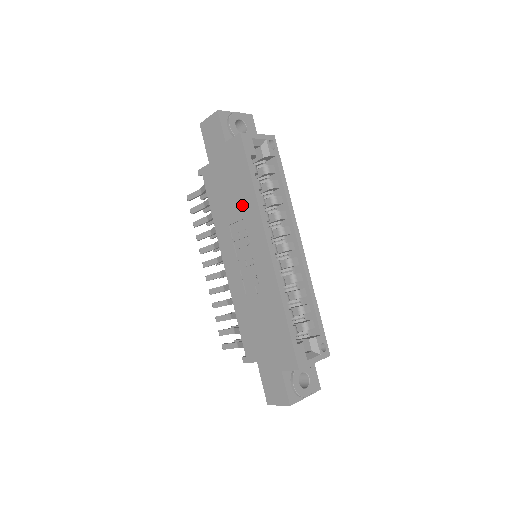
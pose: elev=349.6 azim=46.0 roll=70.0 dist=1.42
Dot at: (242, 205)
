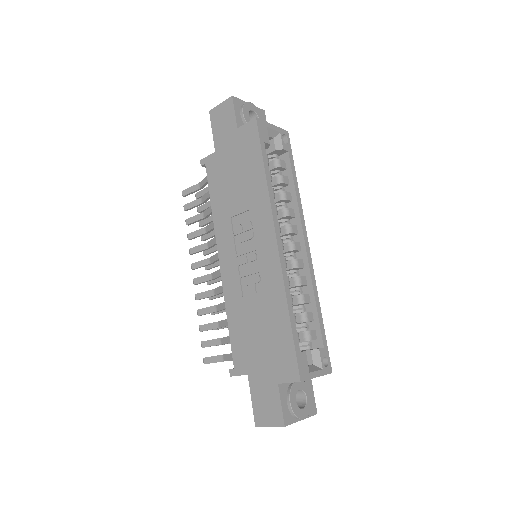
Dot at: (249, 194)
